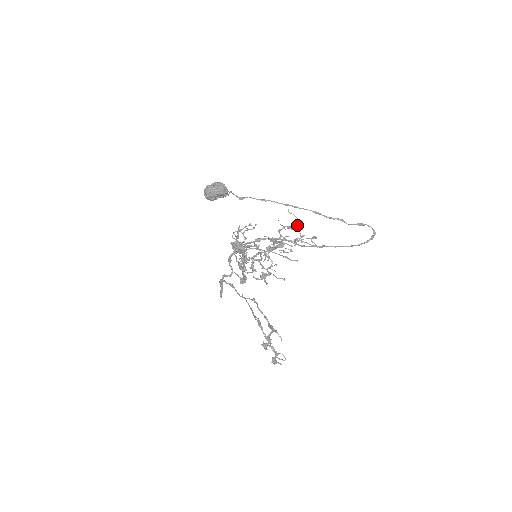
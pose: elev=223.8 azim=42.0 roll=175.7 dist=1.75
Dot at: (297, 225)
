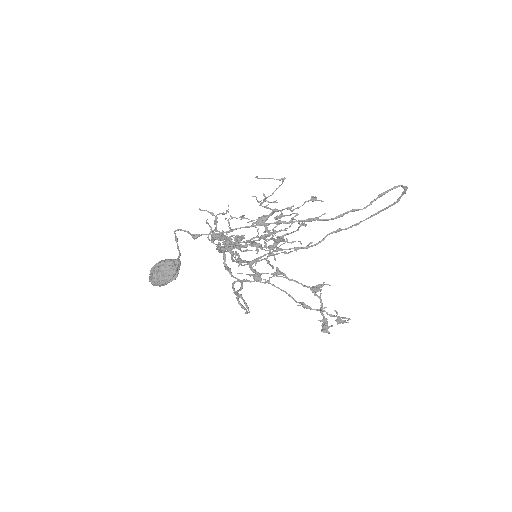
Dot at: (279, 185)
